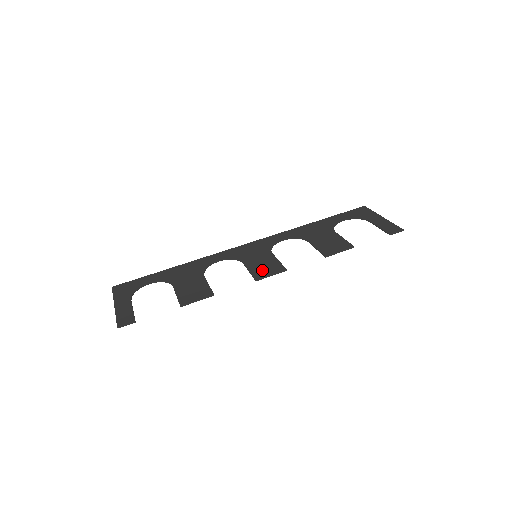
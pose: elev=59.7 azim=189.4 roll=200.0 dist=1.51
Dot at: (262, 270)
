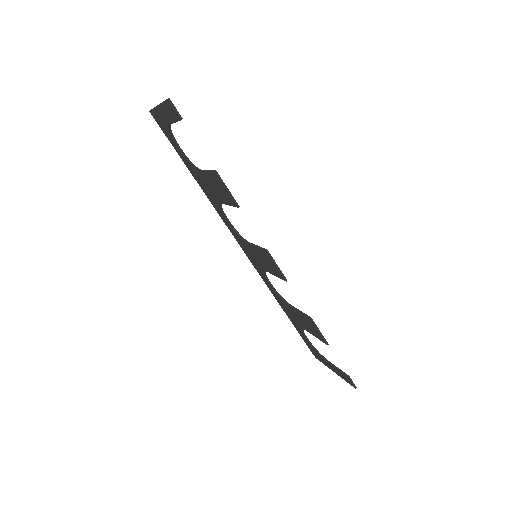
Dot at: occluded
